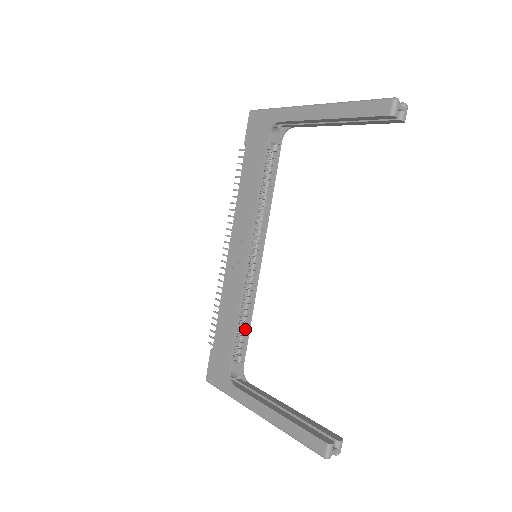
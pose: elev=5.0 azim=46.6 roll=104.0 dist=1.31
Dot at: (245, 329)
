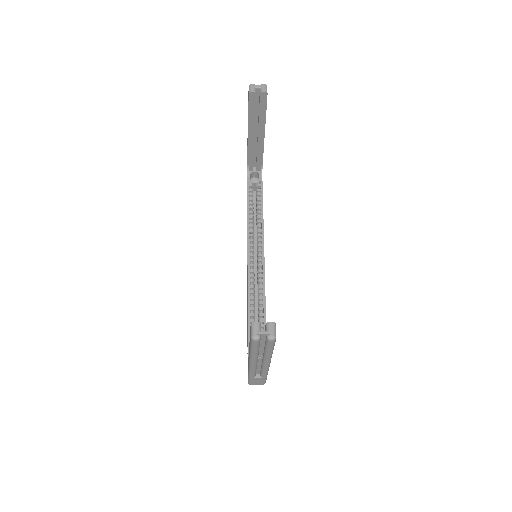
Dot at: (262, 318)
